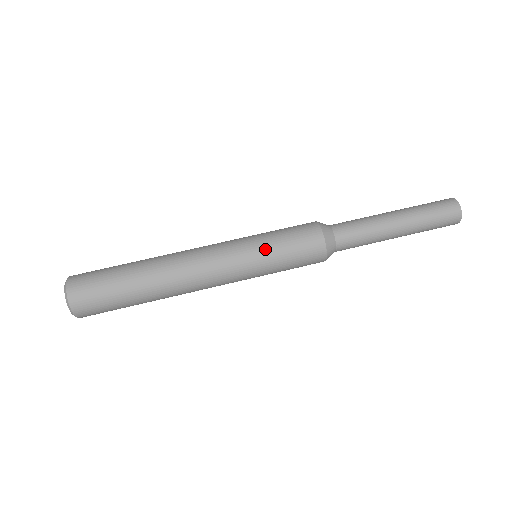
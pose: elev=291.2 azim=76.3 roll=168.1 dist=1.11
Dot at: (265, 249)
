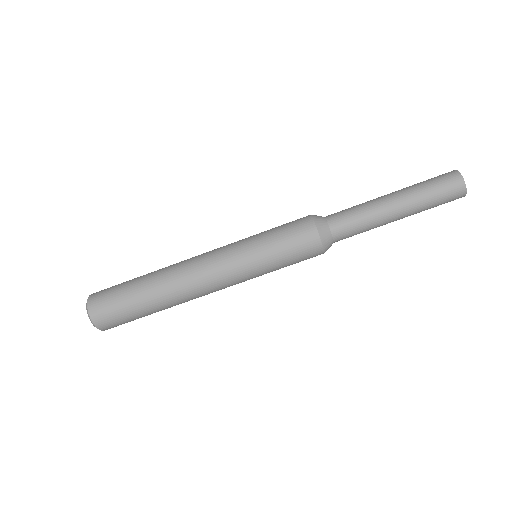
Dot at: (259, 247)
